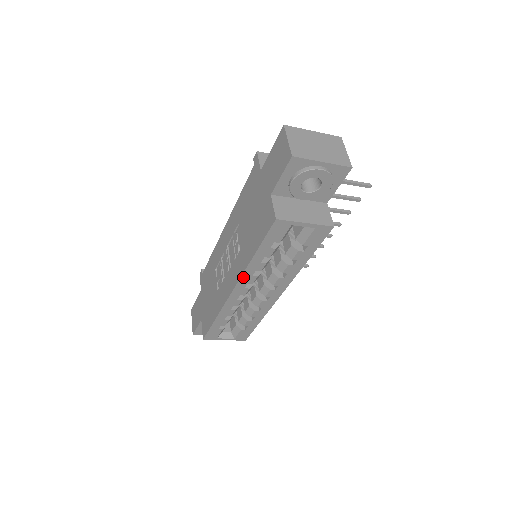
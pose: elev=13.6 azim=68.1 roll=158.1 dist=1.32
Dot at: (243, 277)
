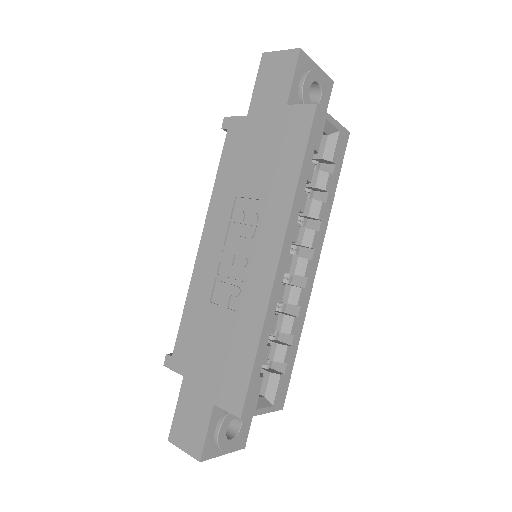
Dot at: (289, 225)
